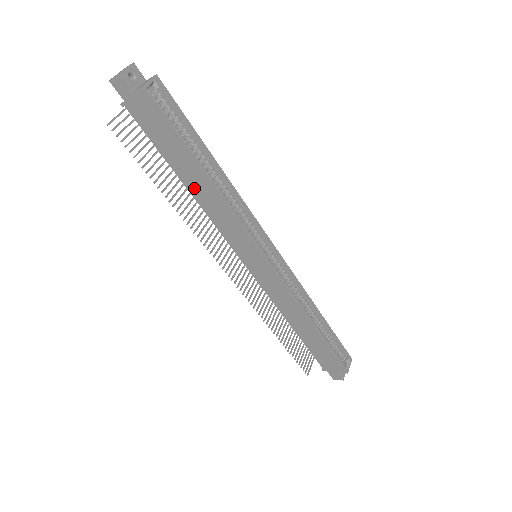
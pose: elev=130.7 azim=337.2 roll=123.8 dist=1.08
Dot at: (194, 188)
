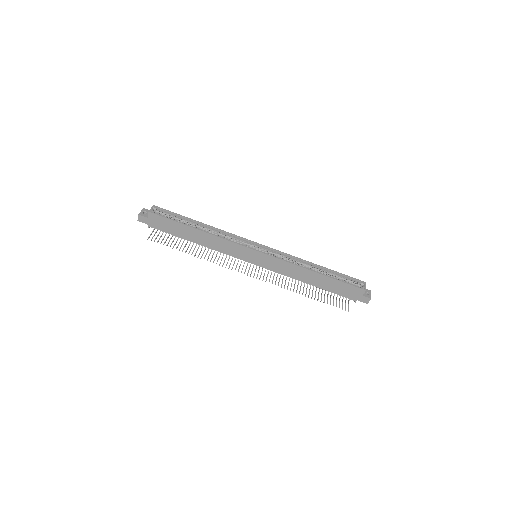
Dot at: (200, 241)
